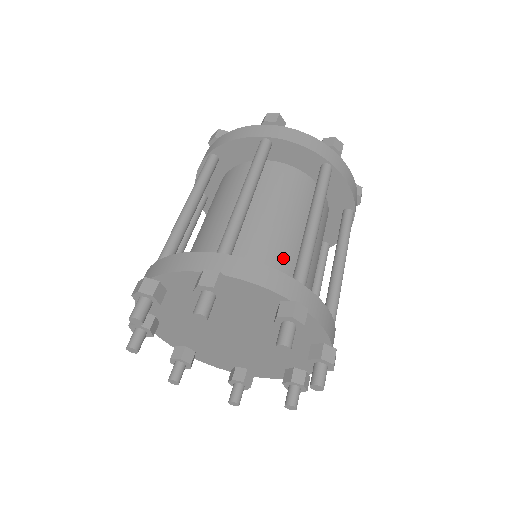
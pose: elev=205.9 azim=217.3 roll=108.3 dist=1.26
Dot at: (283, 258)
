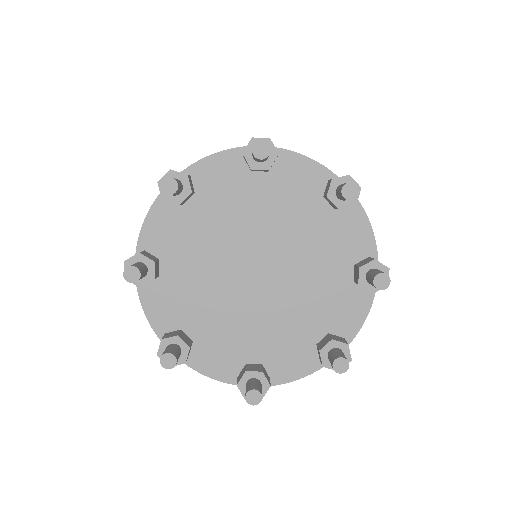
Dot at: occluded
